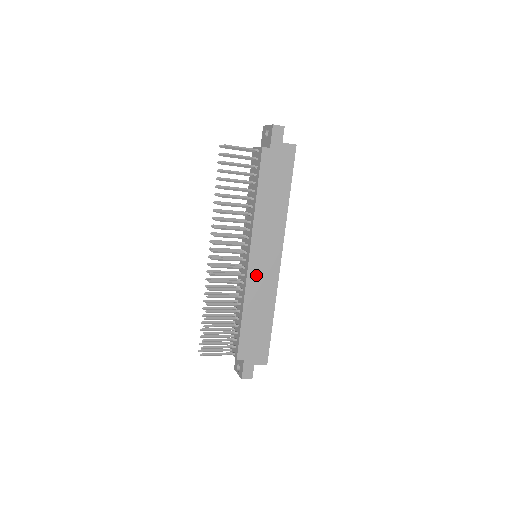
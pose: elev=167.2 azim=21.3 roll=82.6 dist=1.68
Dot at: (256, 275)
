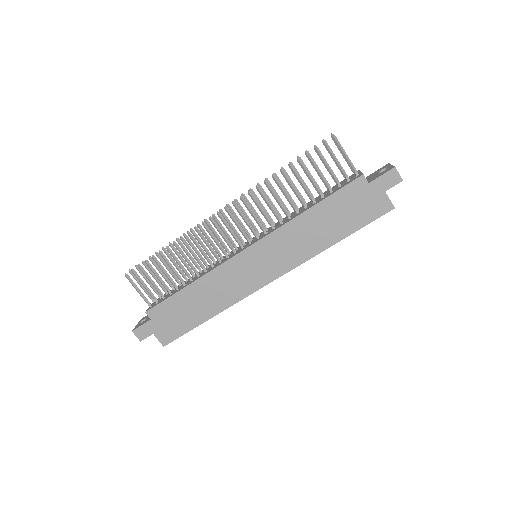
Dot at: (236, 269)
